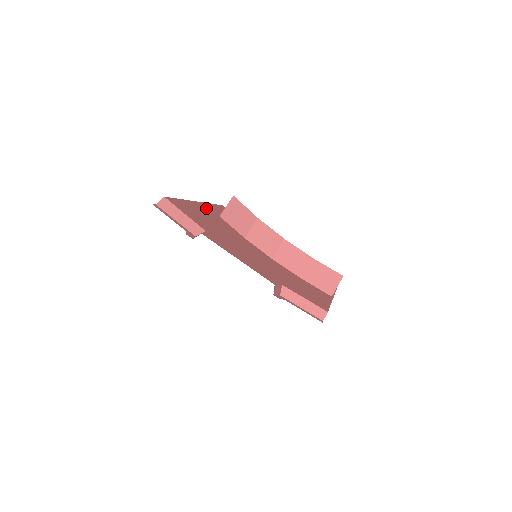
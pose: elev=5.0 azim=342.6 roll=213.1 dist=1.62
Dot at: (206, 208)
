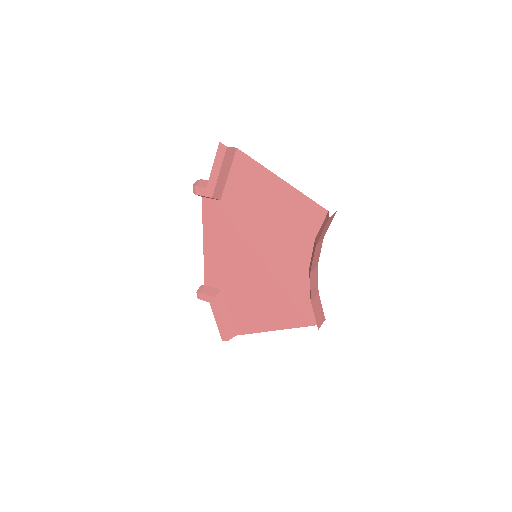
Dot at: (290, 196)
